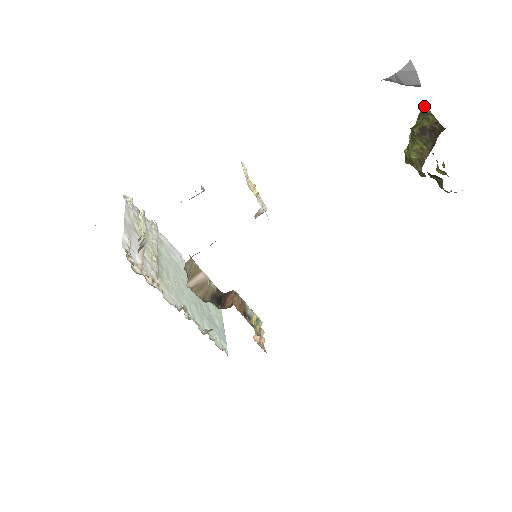
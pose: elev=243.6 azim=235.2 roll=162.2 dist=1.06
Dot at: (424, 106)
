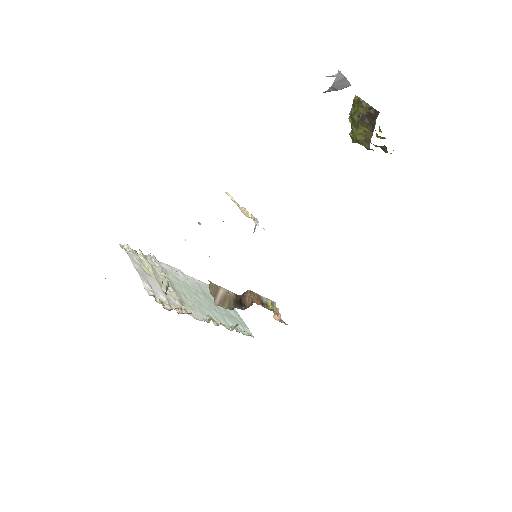
Dot at: (355, 96)
